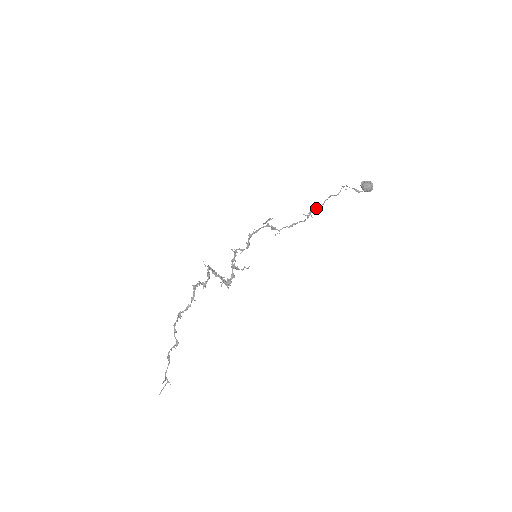
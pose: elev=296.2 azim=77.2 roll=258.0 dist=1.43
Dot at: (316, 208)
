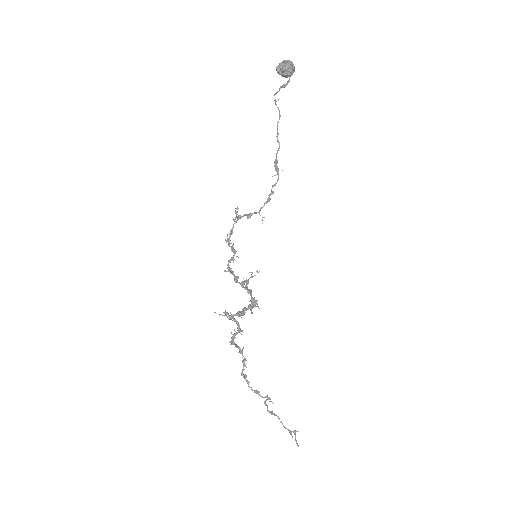
Dot at: (276, 156)
